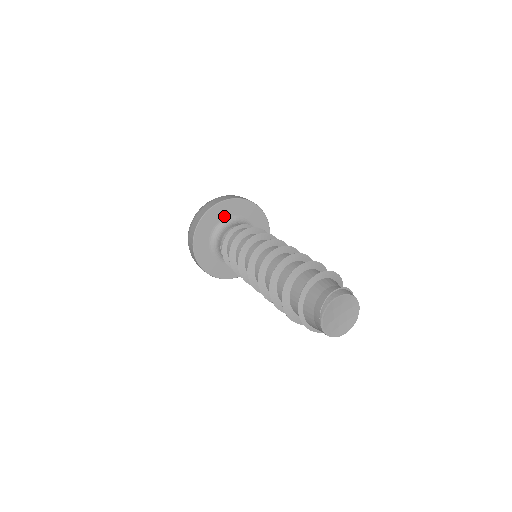
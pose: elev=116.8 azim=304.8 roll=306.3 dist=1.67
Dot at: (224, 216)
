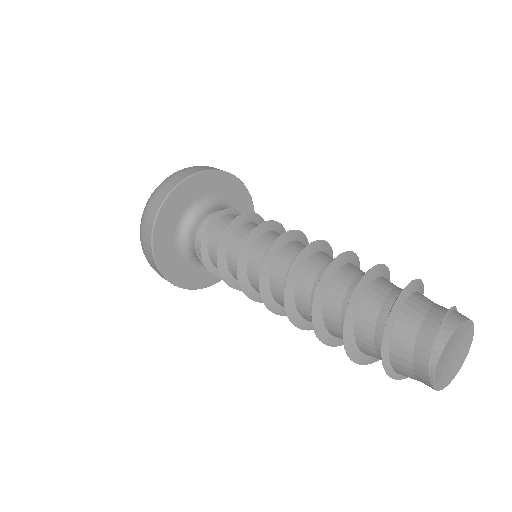
Dot at: (186, 205)
